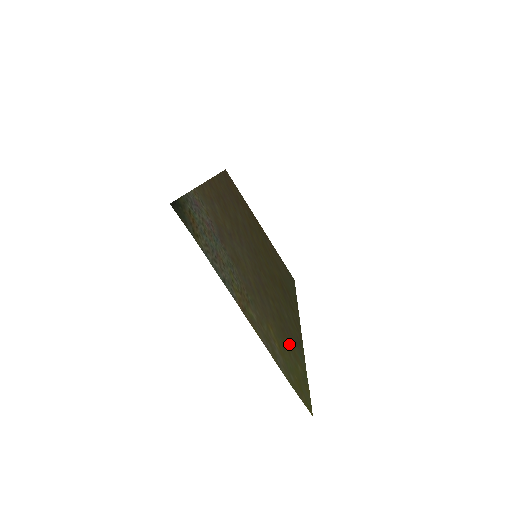
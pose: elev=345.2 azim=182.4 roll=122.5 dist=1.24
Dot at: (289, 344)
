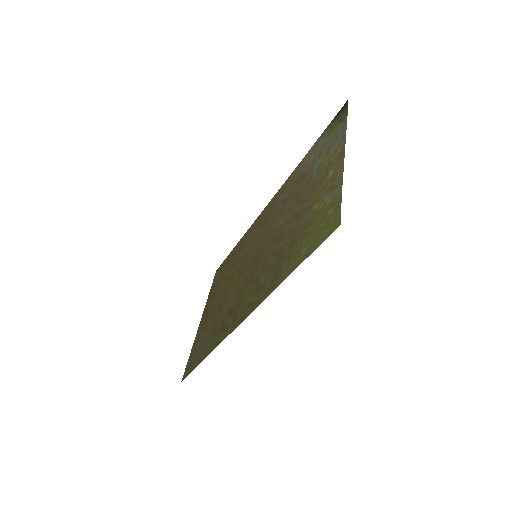
Dot at: (295, 248)
